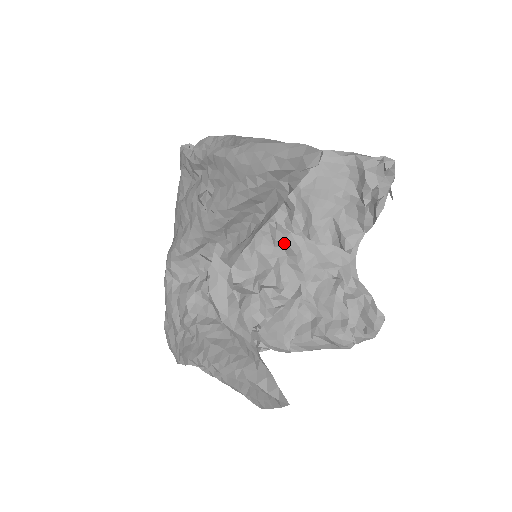
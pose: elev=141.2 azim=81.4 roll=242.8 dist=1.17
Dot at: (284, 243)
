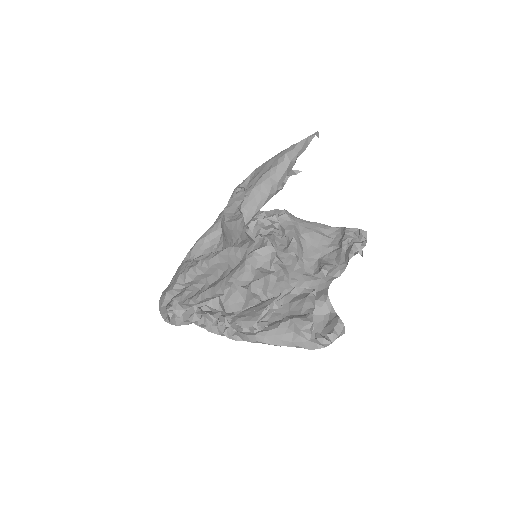
Dot at: (278, 265)
